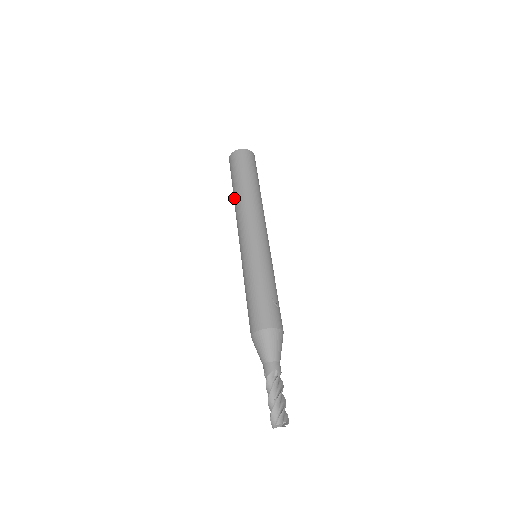
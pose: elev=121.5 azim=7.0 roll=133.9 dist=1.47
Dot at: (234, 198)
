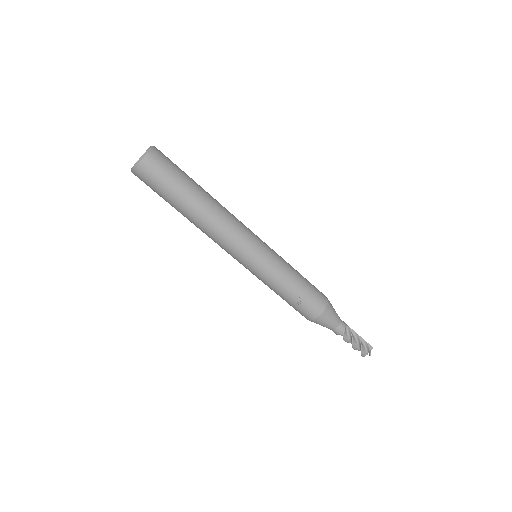
Dot at: occluded
